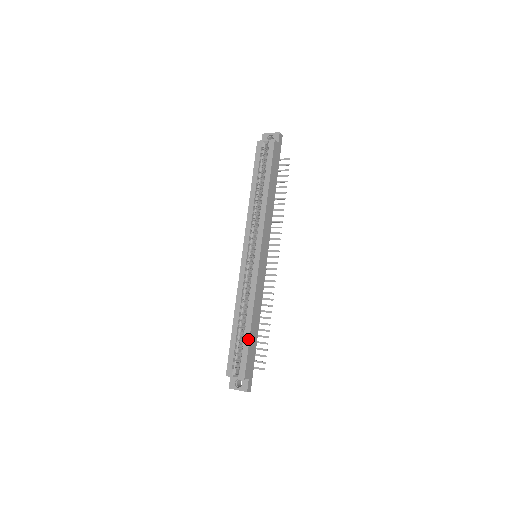
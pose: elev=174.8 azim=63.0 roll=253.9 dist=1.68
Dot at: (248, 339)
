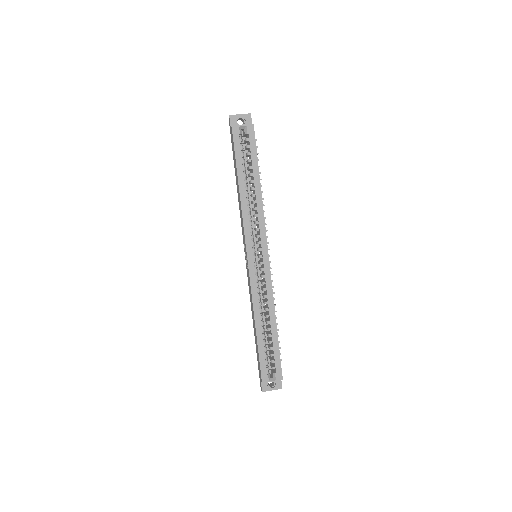
Dot at: (277, 342)
